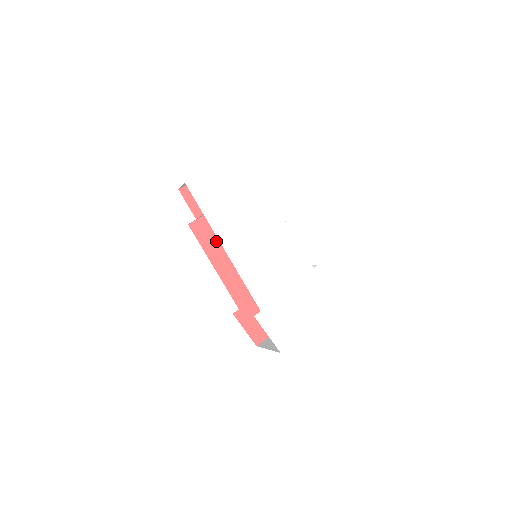
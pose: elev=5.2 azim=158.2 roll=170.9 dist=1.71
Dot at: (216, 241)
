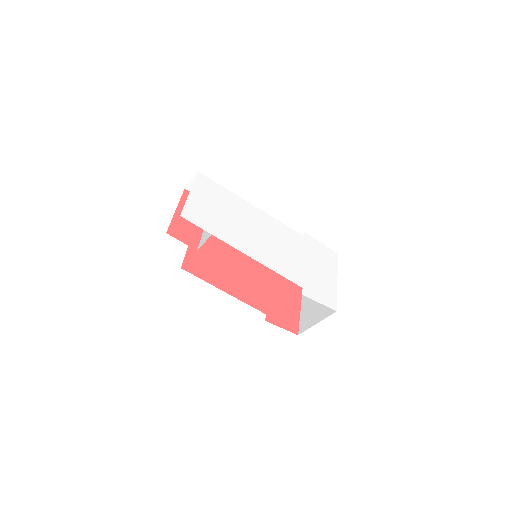
Dot at: (210, 270)
